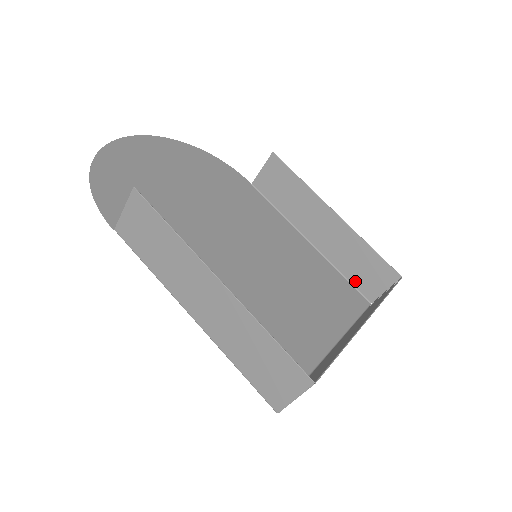
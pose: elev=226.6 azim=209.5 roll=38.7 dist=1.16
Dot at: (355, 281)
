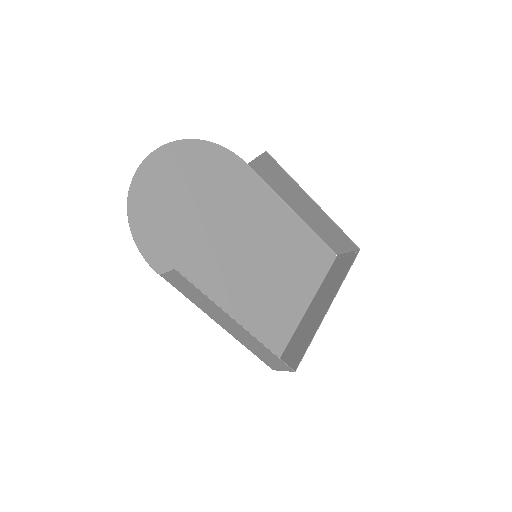
Dot at: (327, 241)
